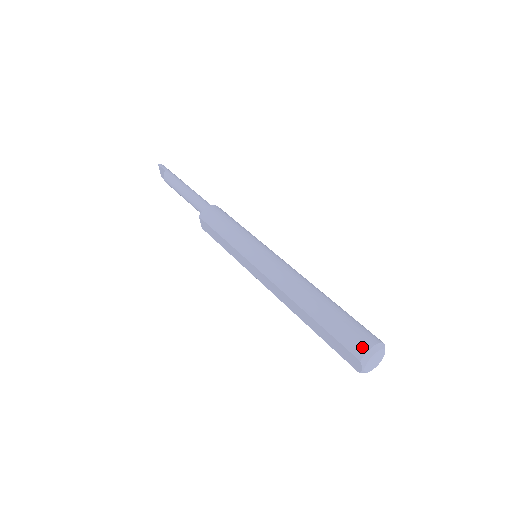
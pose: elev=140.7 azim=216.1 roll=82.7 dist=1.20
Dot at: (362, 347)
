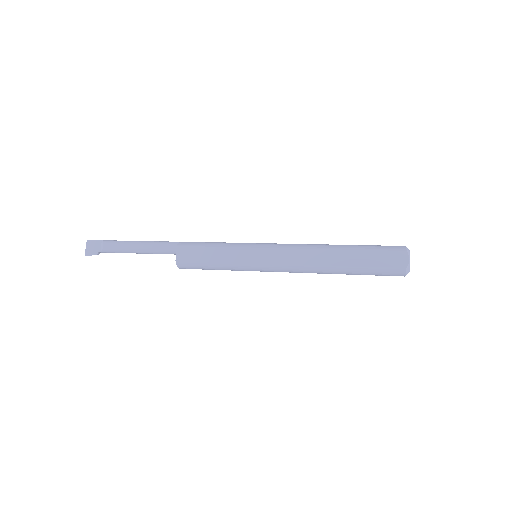
Dot at: (400, 246)
